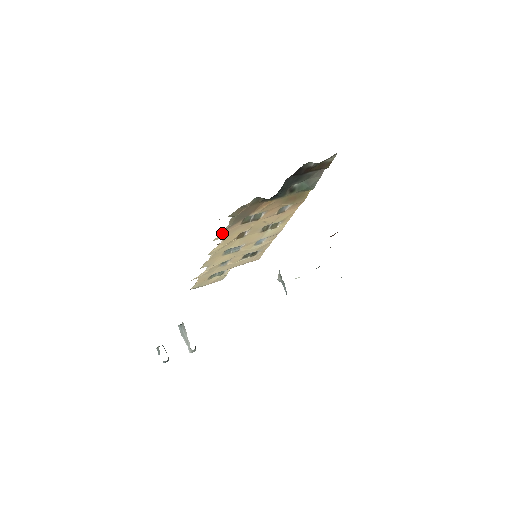
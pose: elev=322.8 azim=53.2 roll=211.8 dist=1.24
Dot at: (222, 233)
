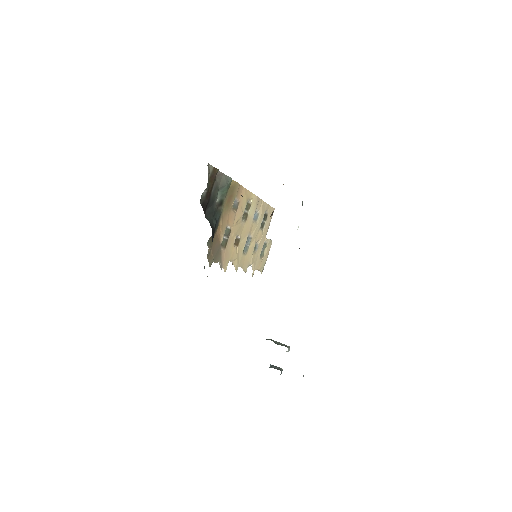
Dot at: (223, 265)
